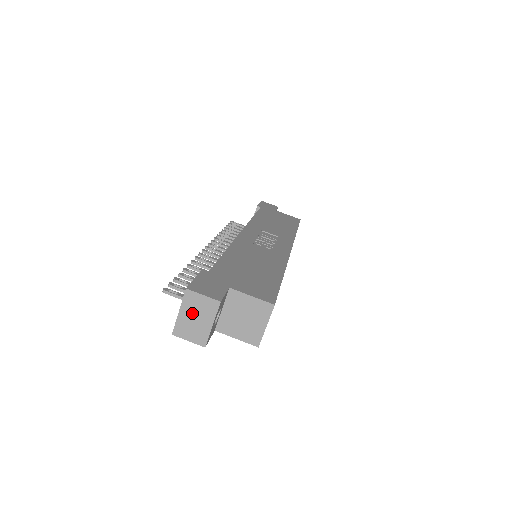
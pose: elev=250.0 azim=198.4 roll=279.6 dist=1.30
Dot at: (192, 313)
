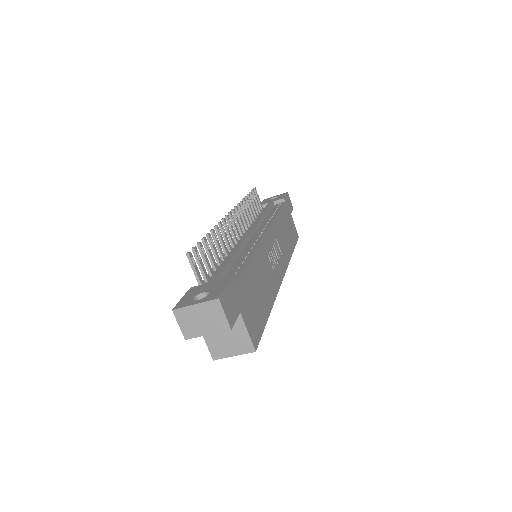
Dot at: (203, 314)
